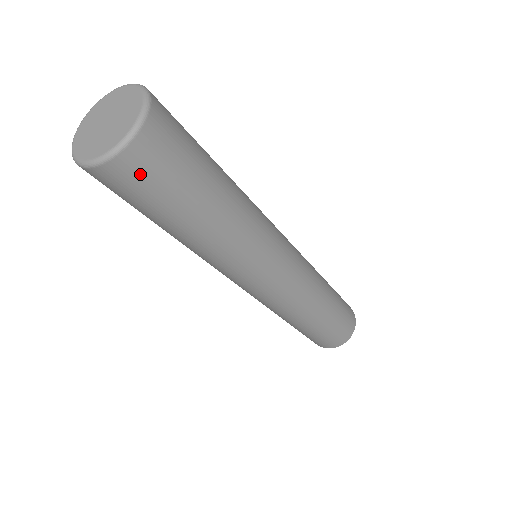
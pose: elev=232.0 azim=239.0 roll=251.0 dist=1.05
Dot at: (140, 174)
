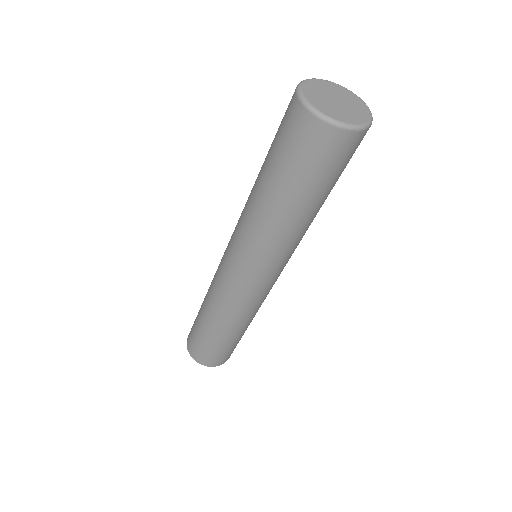
Dot at: (323, 147)
